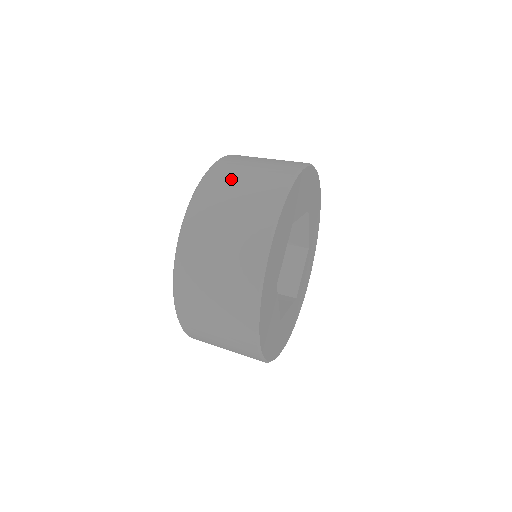
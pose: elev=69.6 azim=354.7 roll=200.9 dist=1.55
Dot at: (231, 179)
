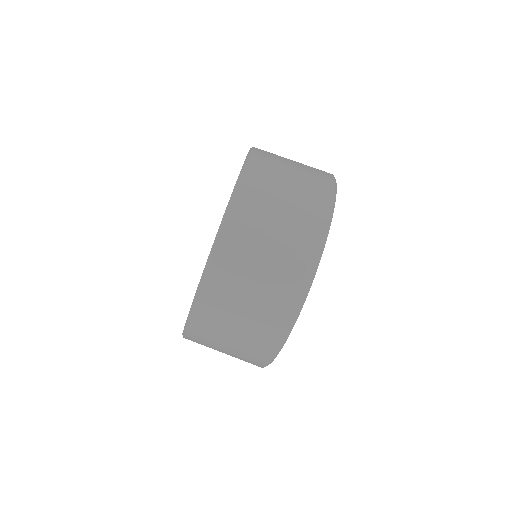
Dot at: occluded
